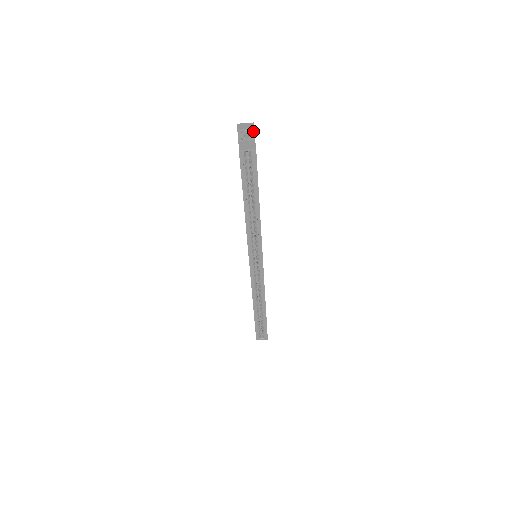
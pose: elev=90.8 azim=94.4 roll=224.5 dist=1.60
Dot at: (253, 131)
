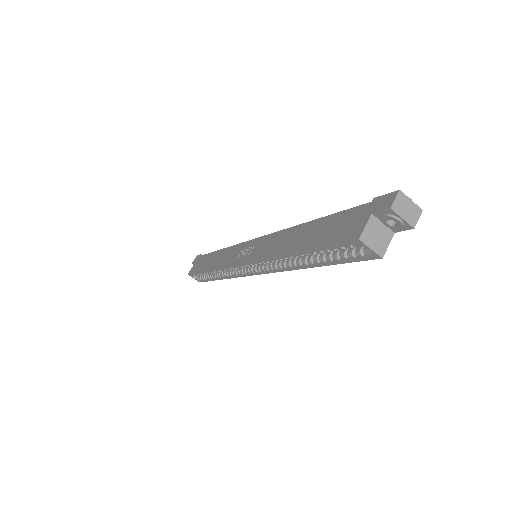
Dot at: (407, 227)
